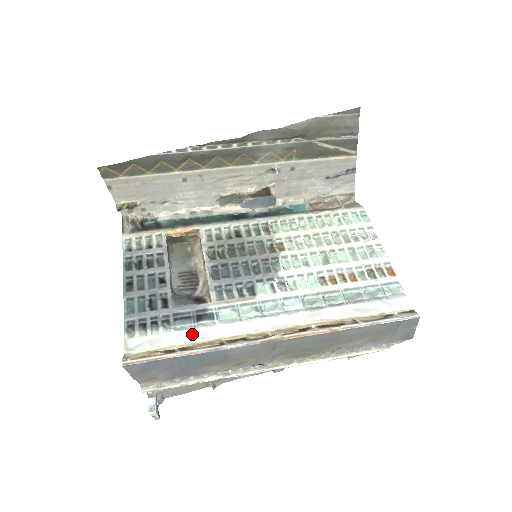
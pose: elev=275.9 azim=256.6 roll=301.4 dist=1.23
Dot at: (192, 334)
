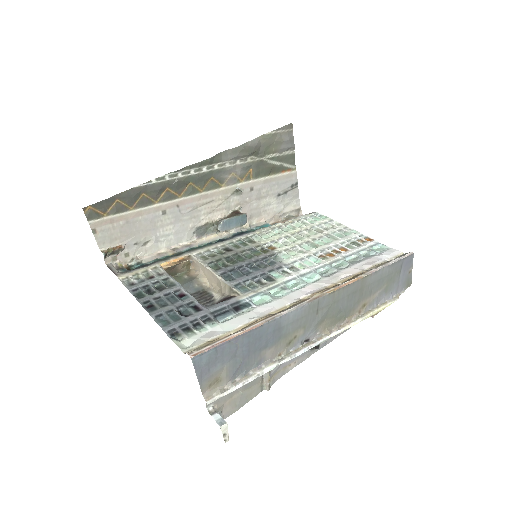
Dot at: (240, 319)
